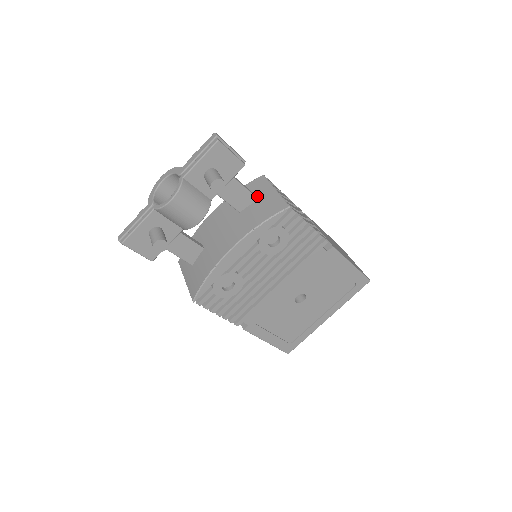
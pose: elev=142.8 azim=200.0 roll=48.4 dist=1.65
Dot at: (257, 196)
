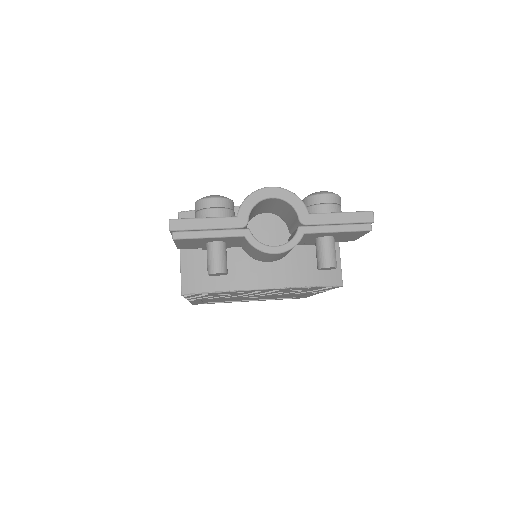
Dot at: occluded
